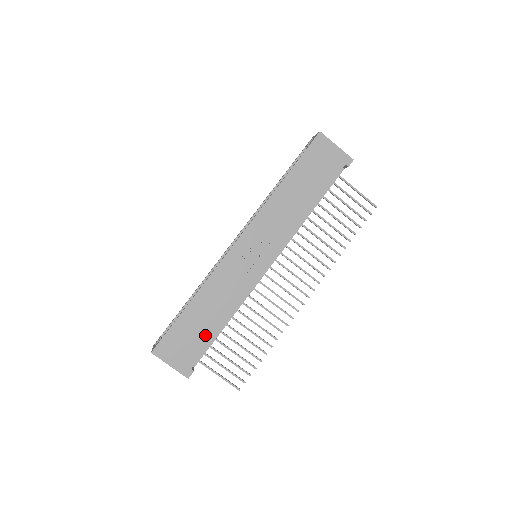
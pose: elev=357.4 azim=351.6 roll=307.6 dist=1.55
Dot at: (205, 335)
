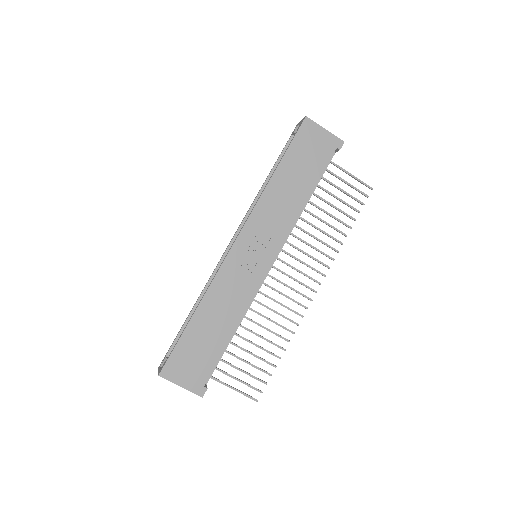
Dot at: (214, 348)
